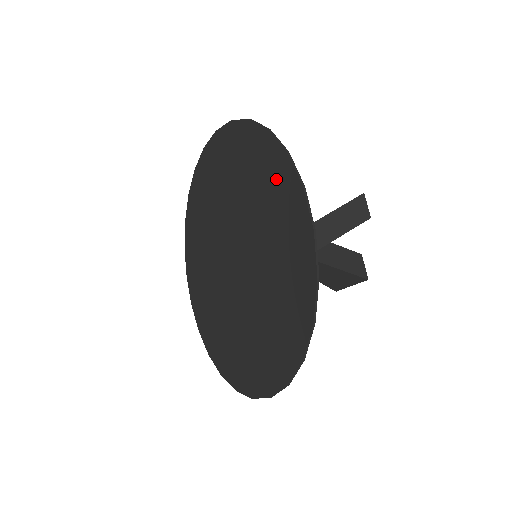
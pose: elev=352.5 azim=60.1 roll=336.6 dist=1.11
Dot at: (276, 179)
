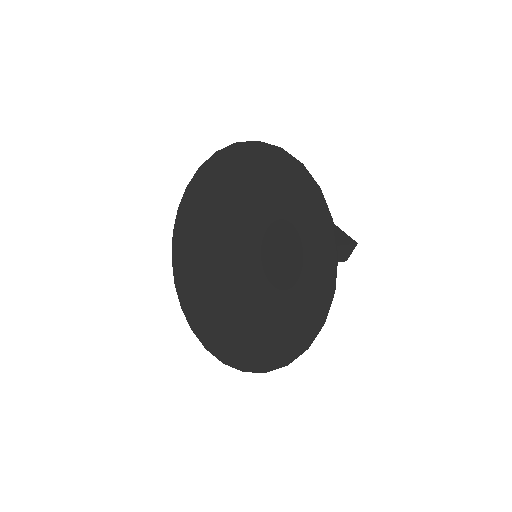
Dot at: (313, 288)
